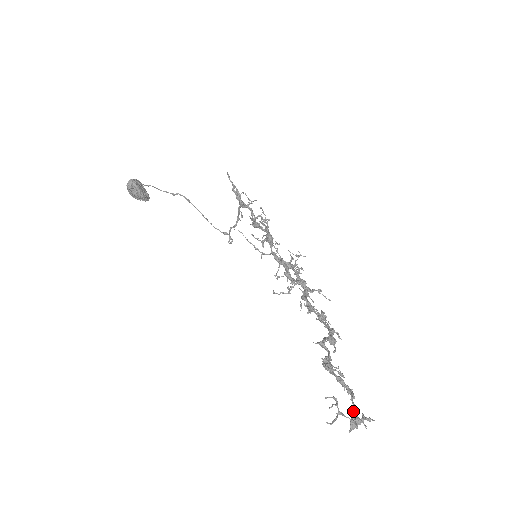
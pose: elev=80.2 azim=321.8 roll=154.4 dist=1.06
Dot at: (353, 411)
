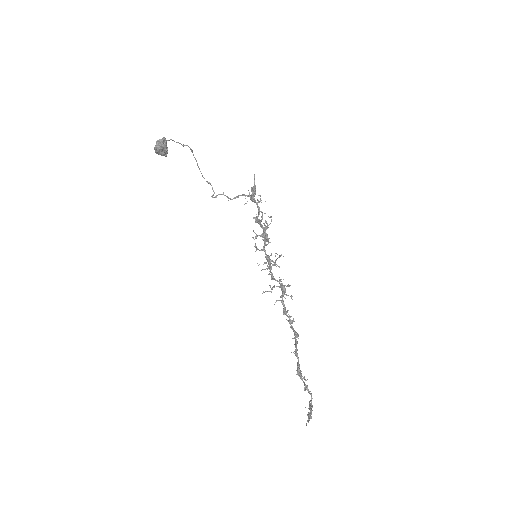
Dot at: occluded
